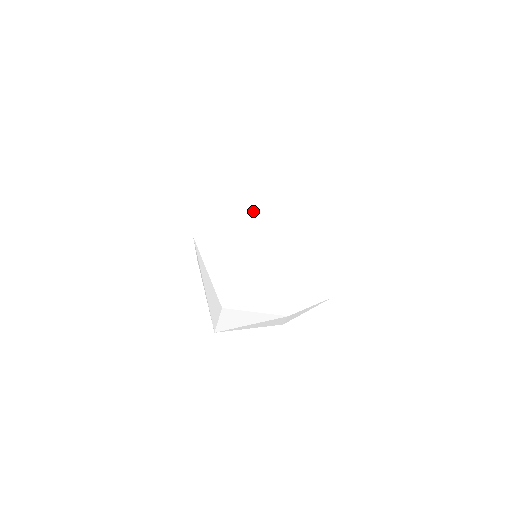
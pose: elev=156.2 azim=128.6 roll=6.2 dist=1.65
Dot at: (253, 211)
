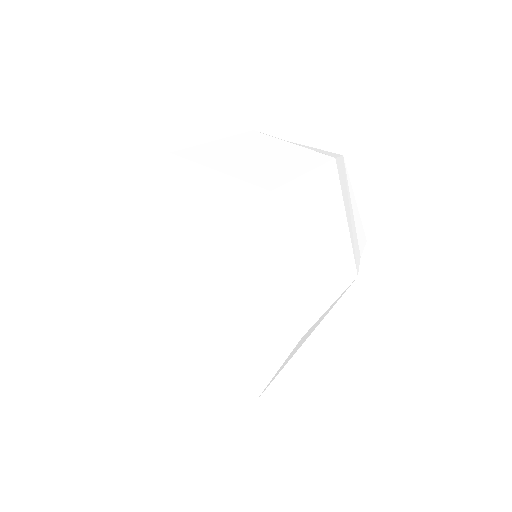
Dot at: occluded
